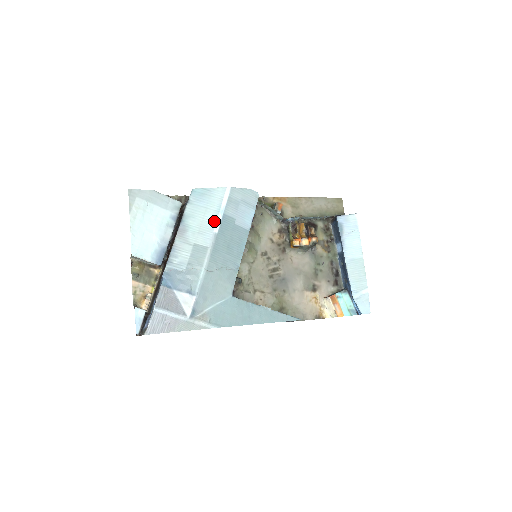
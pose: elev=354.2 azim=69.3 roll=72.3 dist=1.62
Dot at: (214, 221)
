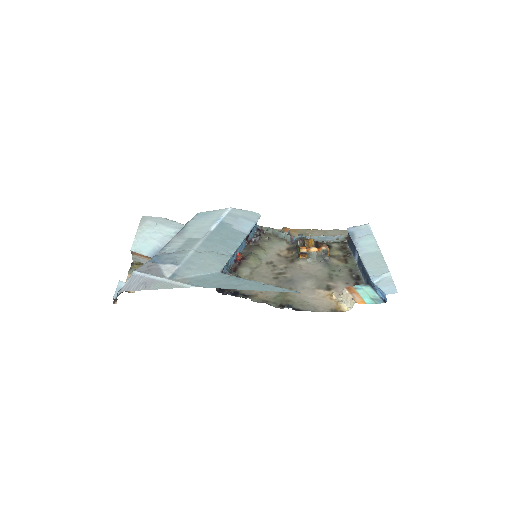
Dot at: (211, 225)
